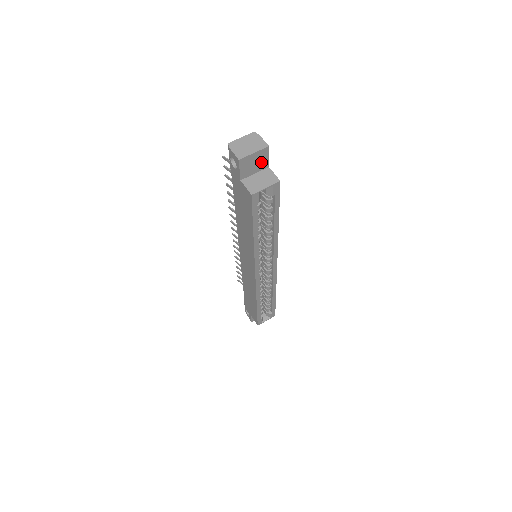
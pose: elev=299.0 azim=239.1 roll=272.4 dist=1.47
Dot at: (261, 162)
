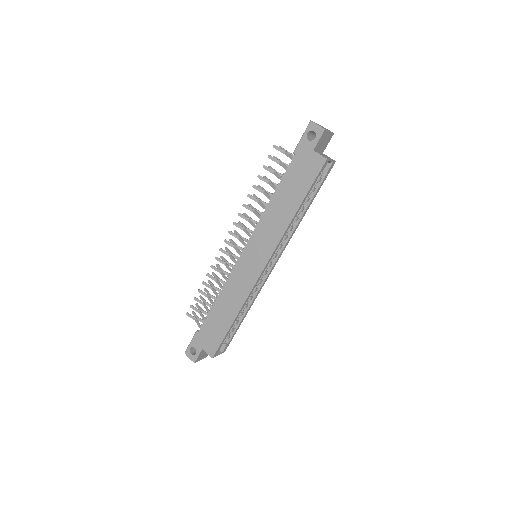
Dot at: (325, 144)
